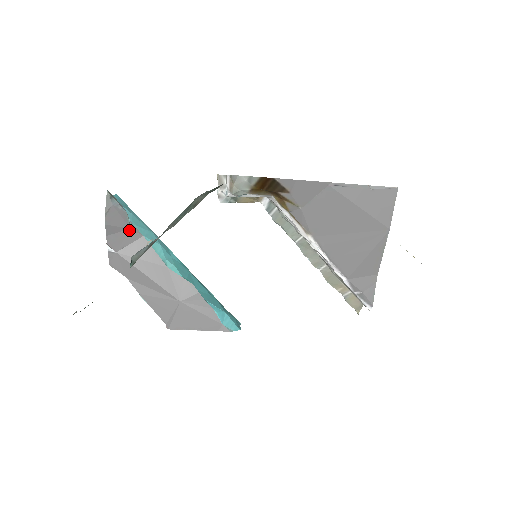
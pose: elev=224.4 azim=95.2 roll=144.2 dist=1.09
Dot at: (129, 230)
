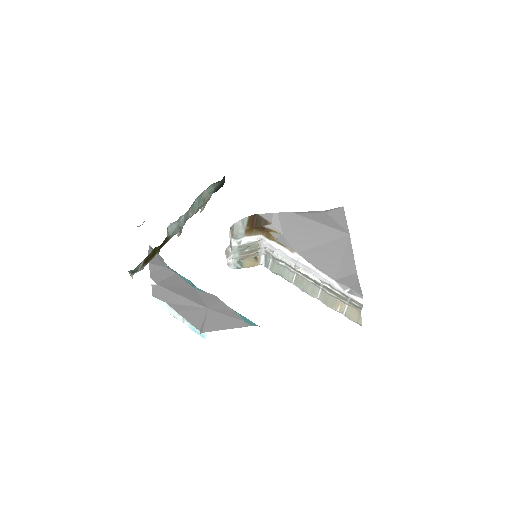
Dot at: (165, 269)
